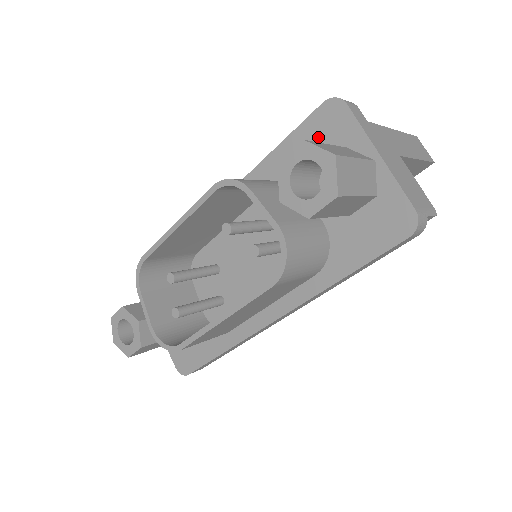
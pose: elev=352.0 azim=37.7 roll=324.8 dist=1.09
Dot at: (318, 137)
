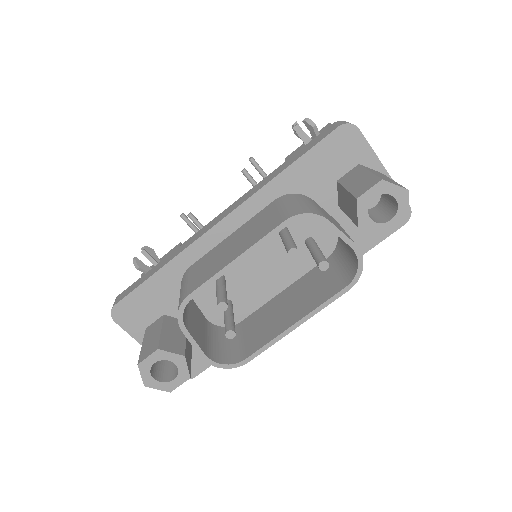
Dot at: (333, 156)
